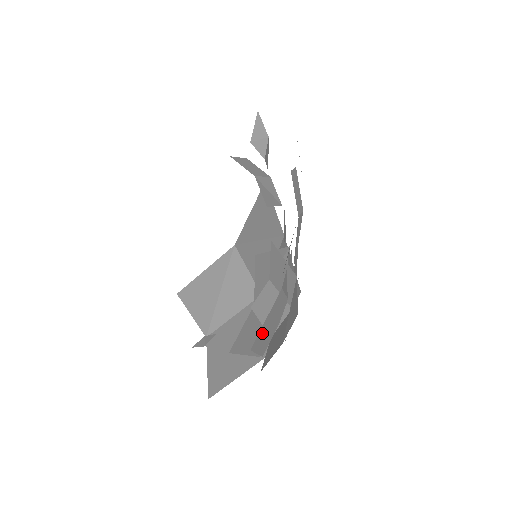
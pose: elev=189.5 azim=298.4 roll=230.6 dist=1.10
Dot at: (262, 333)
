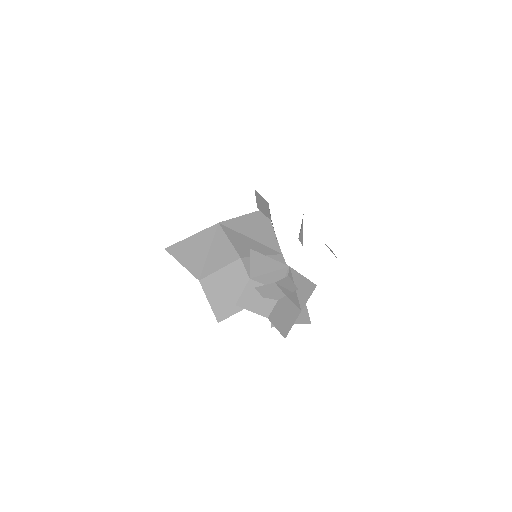
Dot at: (286, 325)
